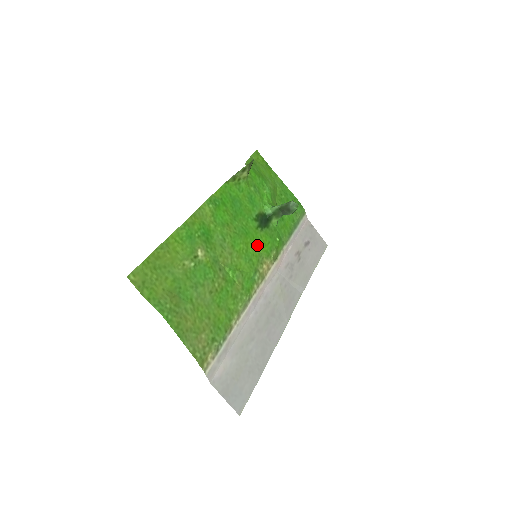
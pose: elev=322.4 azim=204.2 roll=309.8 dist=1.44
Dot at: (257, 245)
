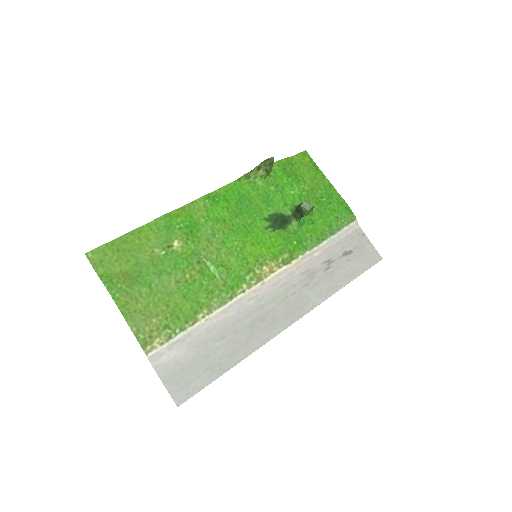
Dot at: (261, 245)
